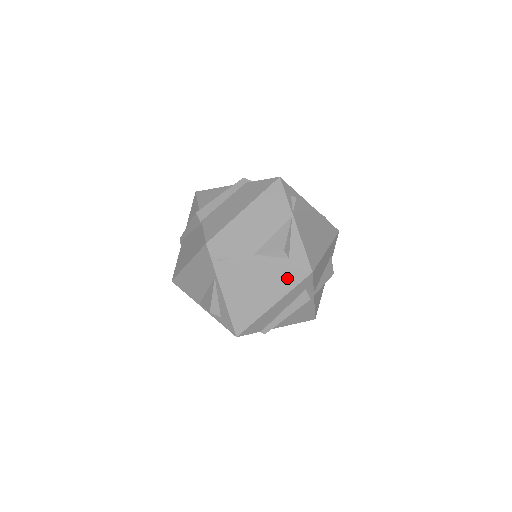
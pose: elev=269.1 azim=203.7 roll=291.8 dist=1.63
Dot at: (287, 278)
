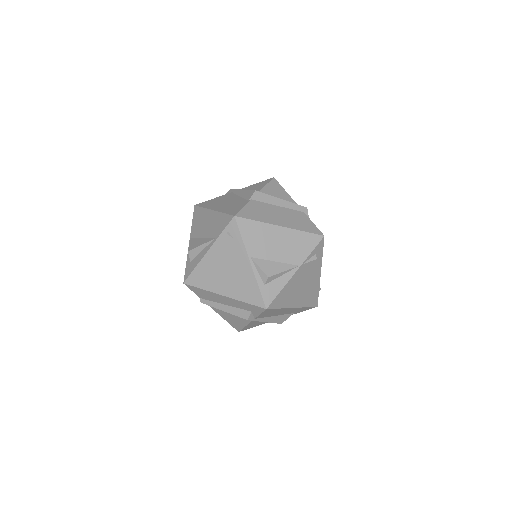
Dot at: (250, 293)
